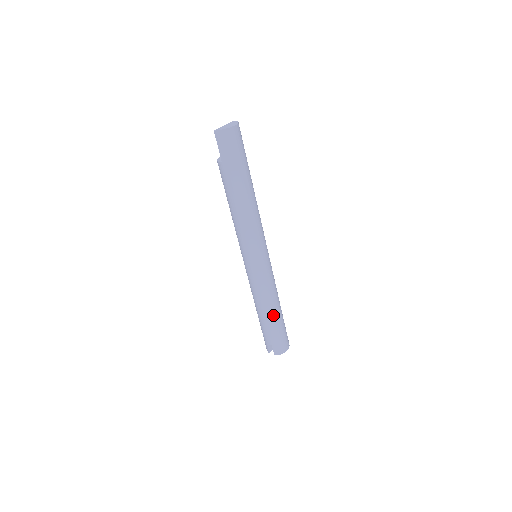
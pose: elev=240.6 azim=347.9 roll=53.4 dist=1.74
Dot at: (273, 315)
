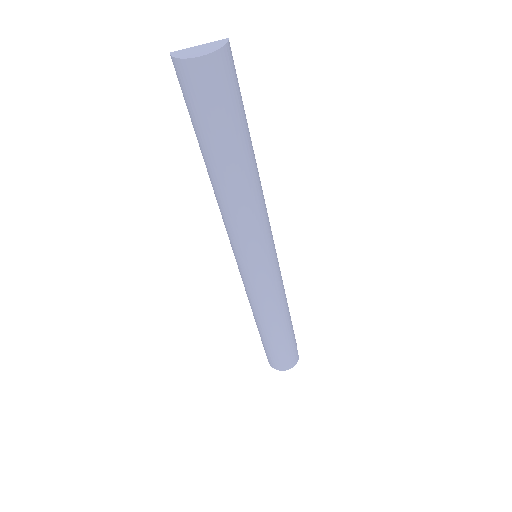
Dot at: (266, 331)
